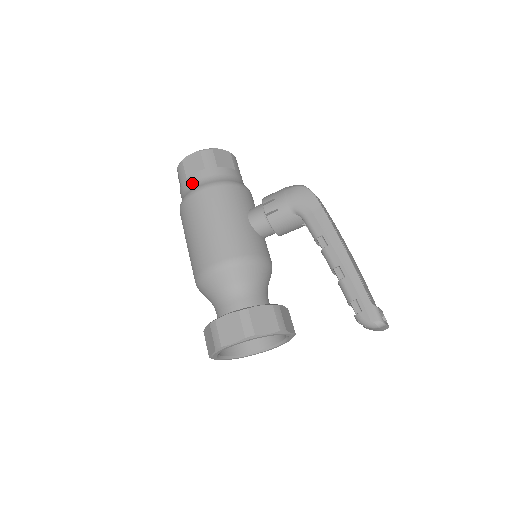
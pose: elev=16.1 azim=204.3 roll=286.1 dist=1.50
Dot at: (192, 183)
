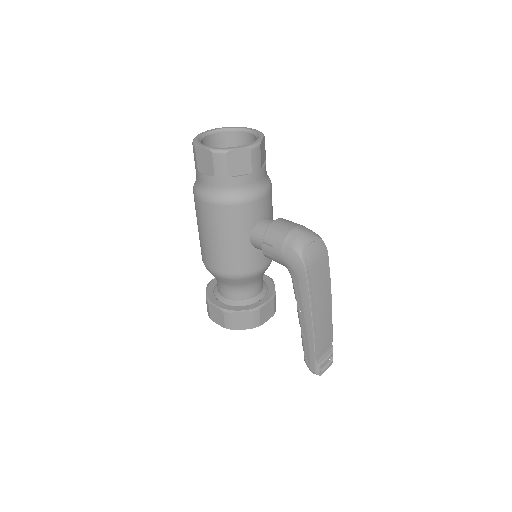
Dot at: (202, 182)
